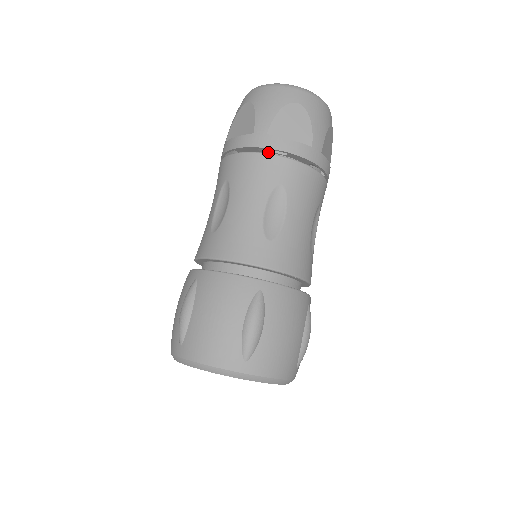
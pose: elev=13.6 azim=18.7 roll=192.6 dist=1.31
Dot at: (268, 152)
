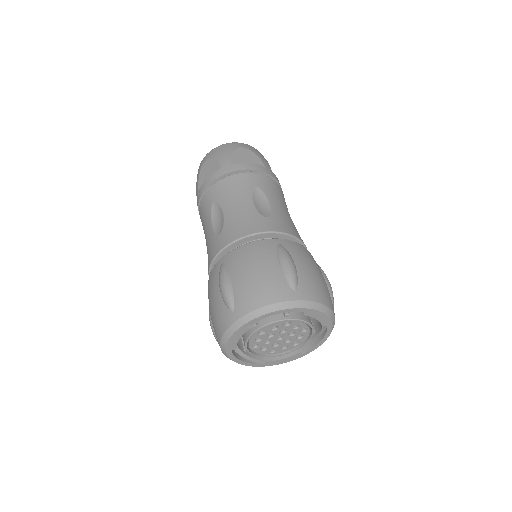
Dot at: occluded
